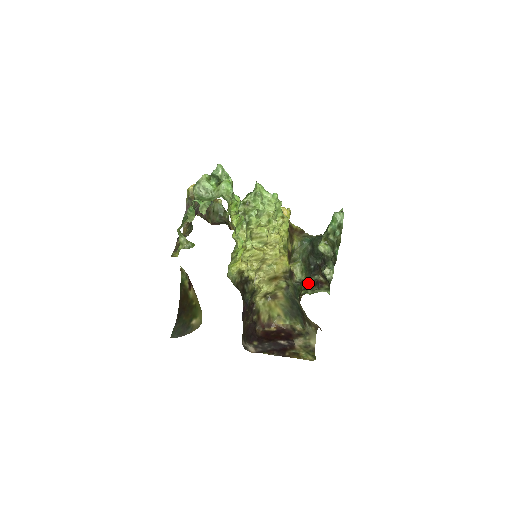
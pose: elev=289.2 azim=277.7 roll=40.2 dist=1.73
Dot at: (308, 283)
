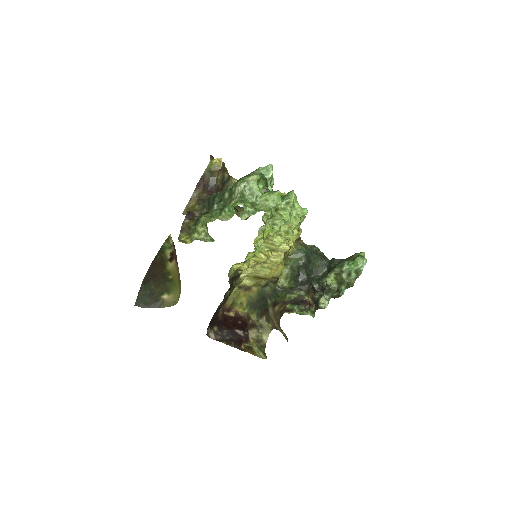
Dot at: (293, 296)
